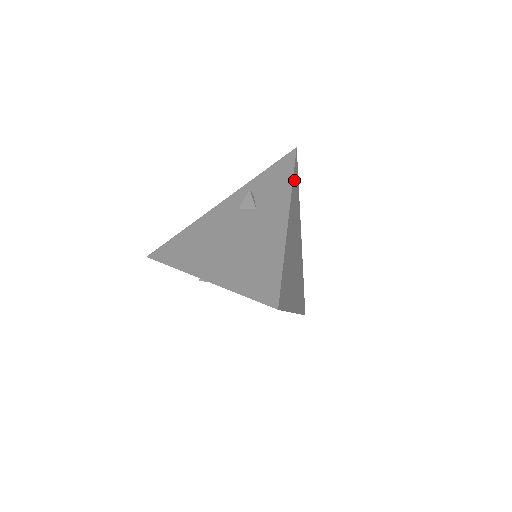
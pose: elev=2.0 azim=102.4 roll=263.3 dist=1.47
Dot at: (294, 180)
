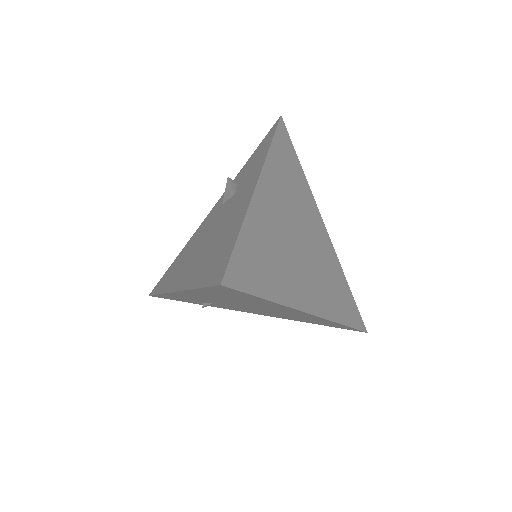
Dot at: (277, 148)
